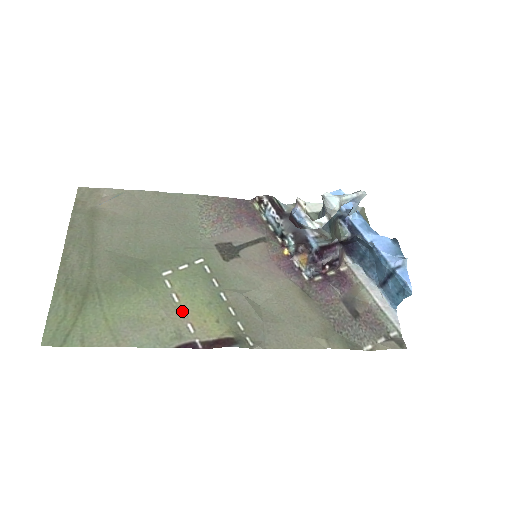
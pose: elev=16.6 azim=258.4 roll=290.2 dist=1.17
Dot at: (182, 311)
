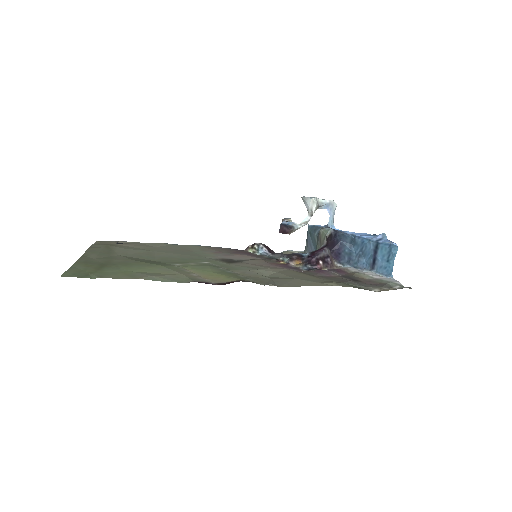
Dot at: (194, 274)
